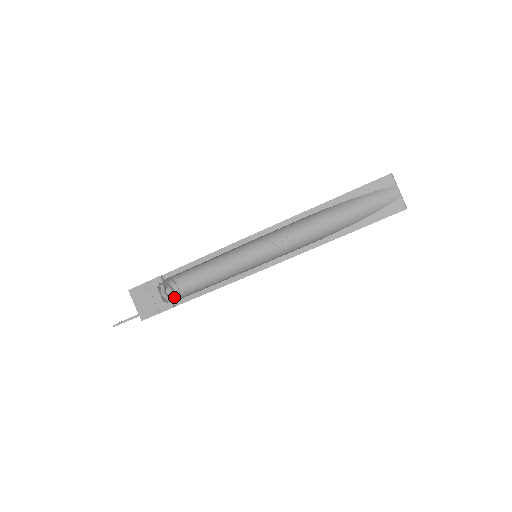
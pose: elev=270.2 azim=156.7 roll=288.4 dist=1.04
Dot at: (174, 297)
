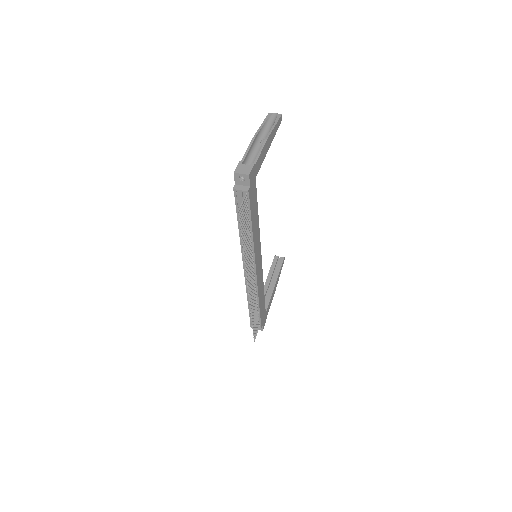
Dot at: occluded
